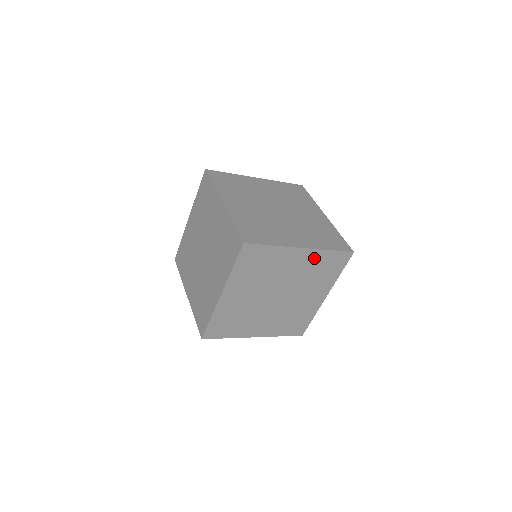
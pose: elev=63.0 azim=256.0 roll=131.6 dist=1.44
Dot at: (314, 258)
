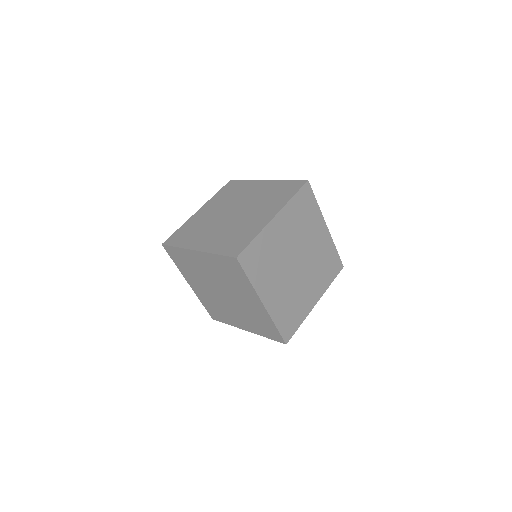
Dot at: (289, 214)
